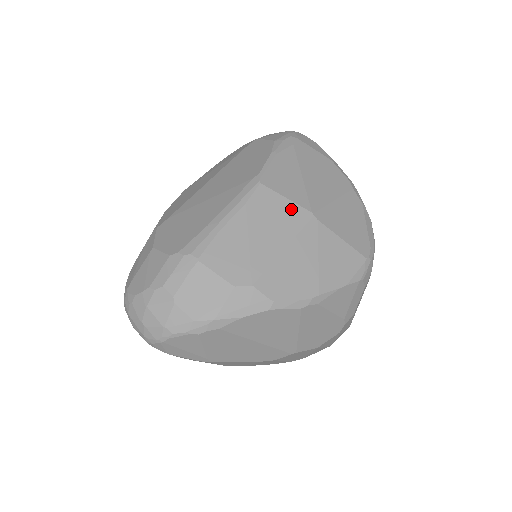
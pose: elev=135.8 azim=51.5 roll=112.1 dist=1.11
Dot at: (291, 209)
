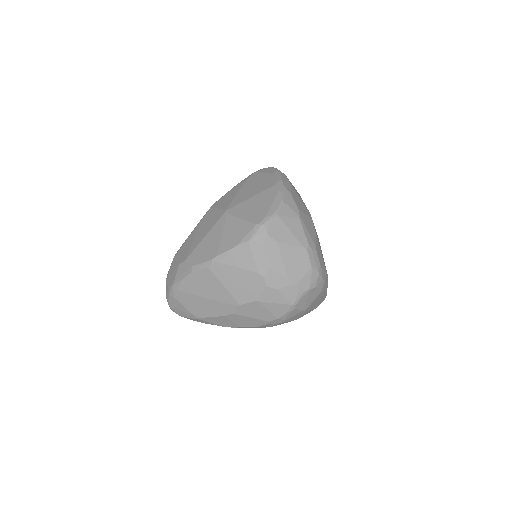
Dot at: (217, 214)
